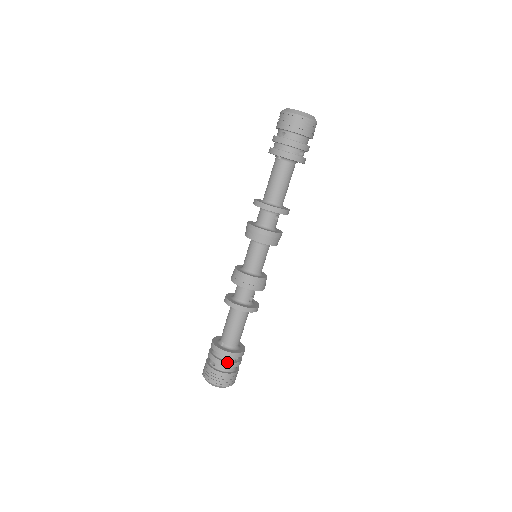
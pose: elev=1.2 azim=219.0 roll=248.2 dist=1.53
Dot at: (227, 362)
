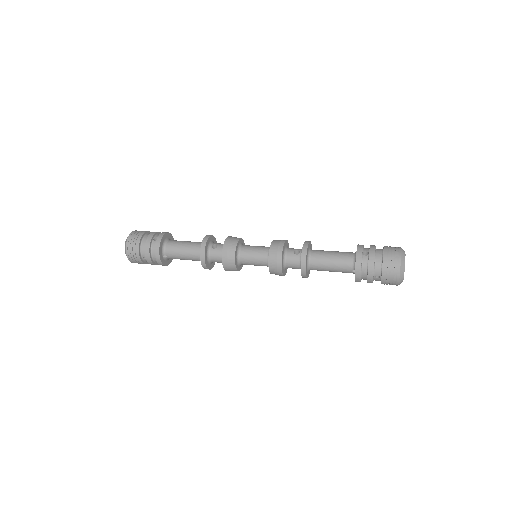
Dot at: occluded
